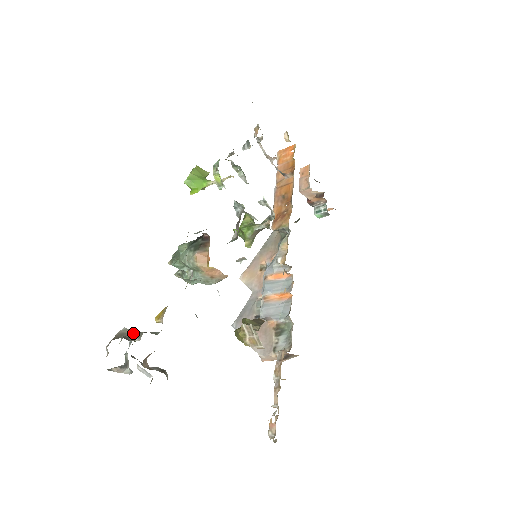
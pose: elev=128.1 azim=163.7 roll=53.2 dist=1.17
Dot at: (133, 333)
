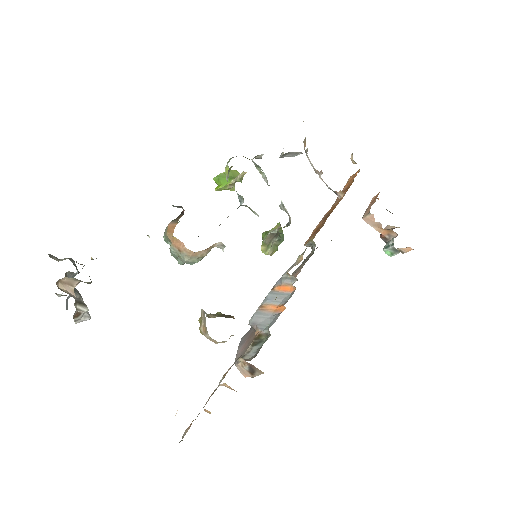
Dot at: (65, 258)
